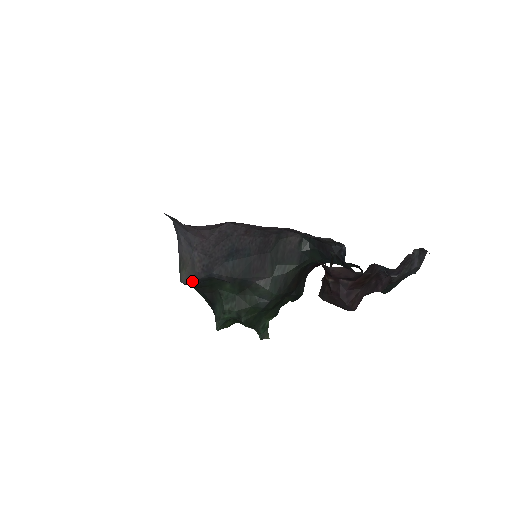
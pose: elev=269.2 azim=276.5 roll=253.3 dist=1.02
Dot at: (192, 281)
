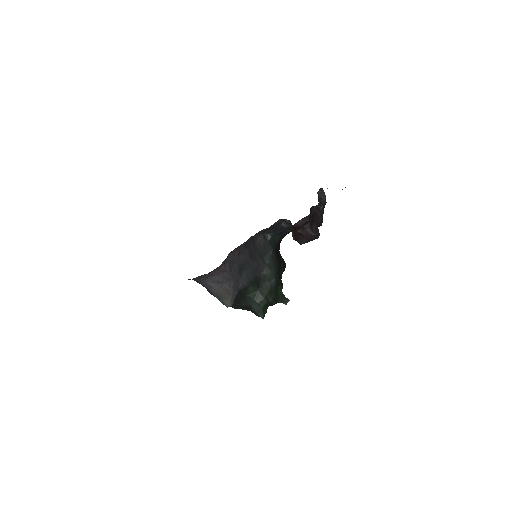
Dot at: (233, 301)
